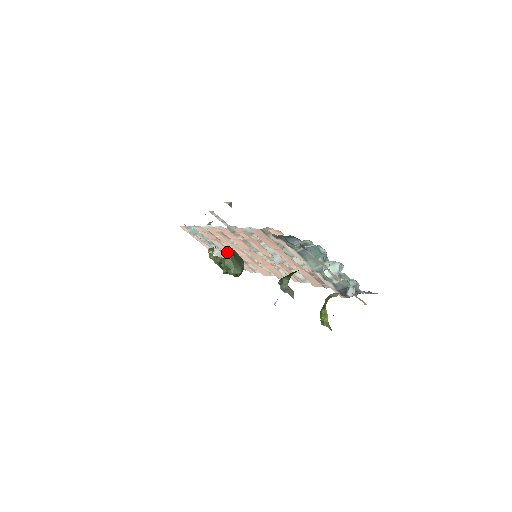
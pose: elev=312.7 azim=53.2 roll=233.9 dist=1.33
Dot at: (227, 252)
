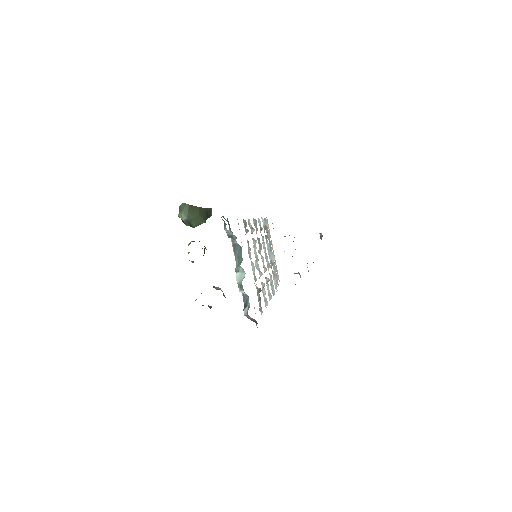
Dot at: occluded
